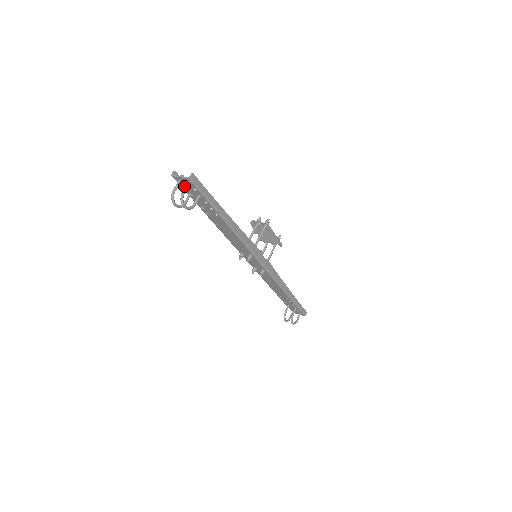
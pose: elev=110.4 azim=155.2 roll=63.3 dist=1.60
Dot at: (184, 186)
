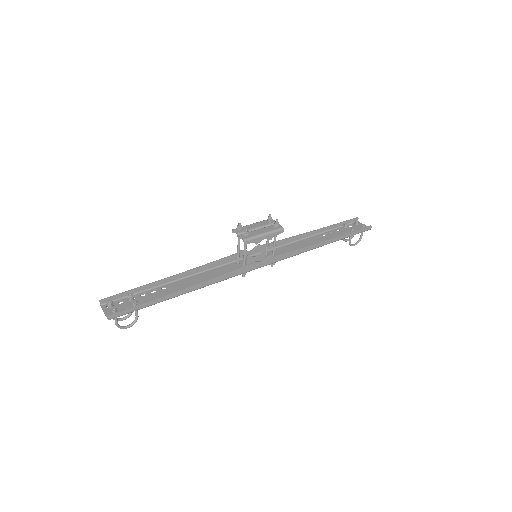
Dot at: (118, 305)
